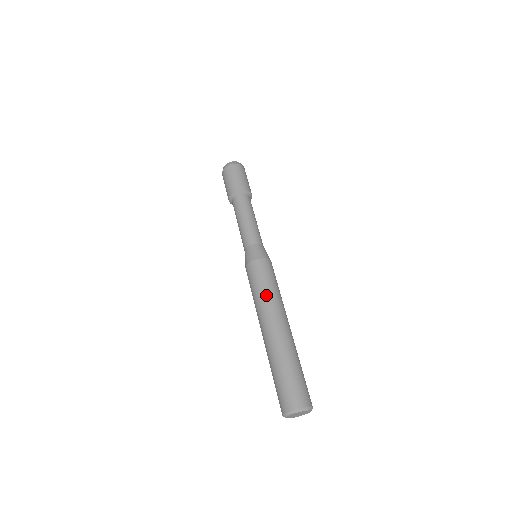
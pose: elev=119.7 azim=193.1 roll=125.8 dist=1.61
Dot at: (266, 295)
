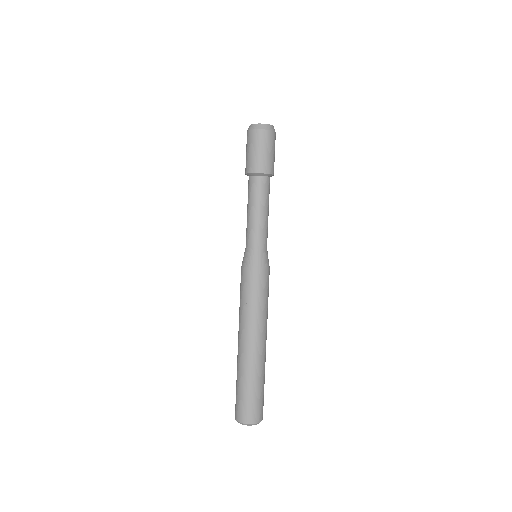
Dot at: (260, 312)
